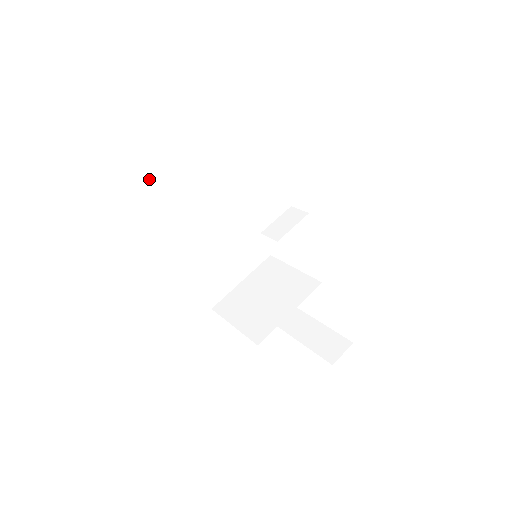
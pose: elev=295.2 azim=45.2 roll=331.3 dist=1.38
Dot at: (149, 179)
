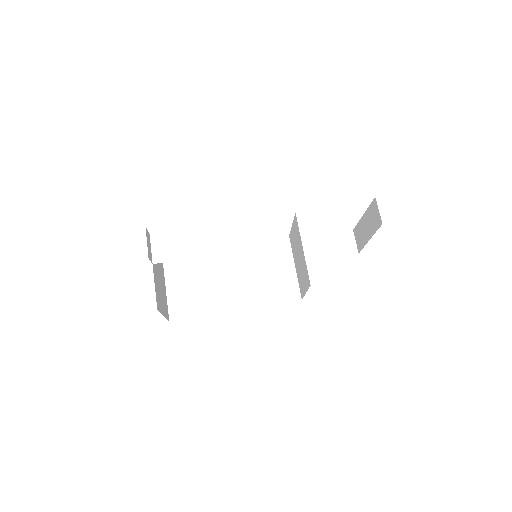
Dot at: (178, 305)
